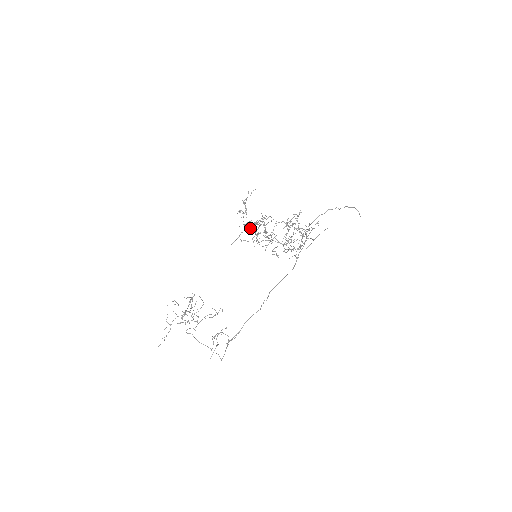
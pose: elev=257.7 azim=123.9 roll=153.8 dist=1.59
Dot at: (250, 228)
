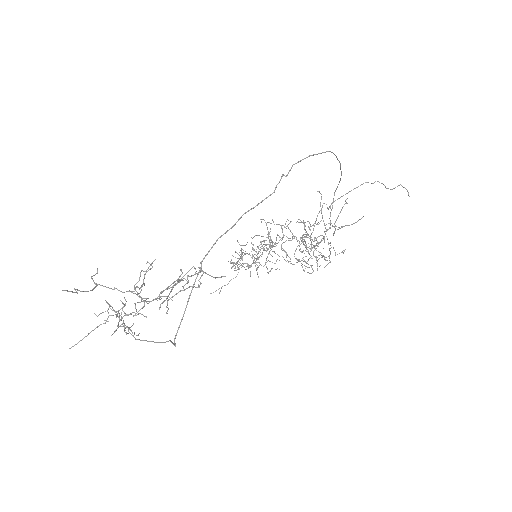
Dot at: (246, 263)
